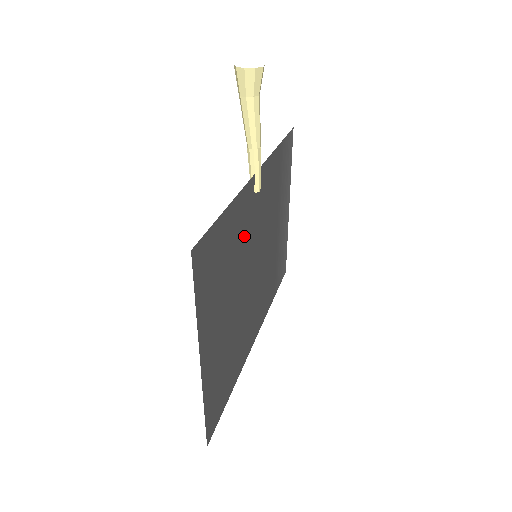
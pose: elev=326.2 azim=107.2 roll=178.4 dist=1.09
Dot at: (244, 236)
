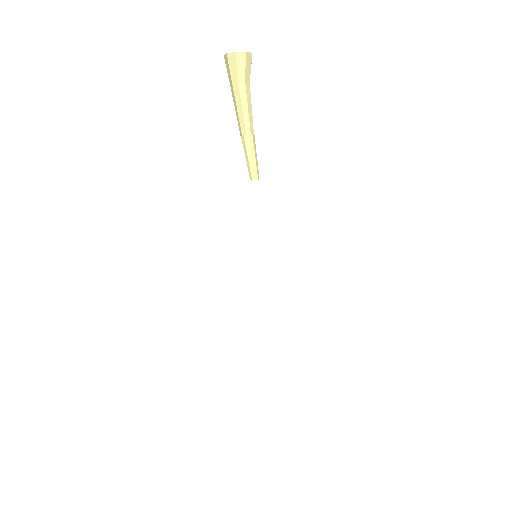
Dot at: occluded
